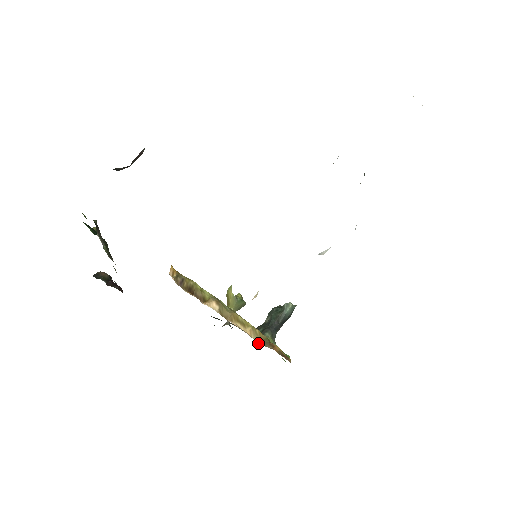
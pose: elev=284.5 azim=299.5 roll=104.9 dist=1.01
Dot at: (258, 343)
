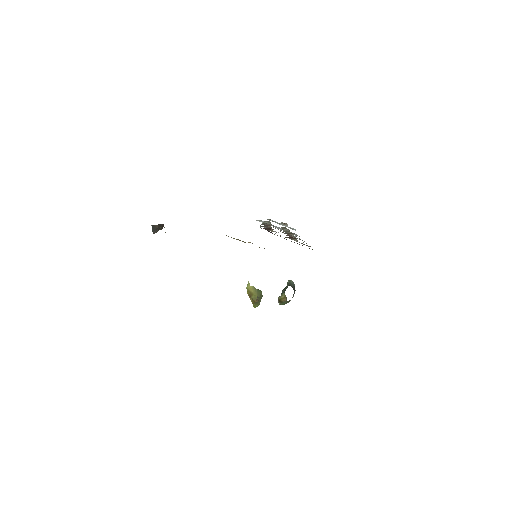
Dot at: occluded
